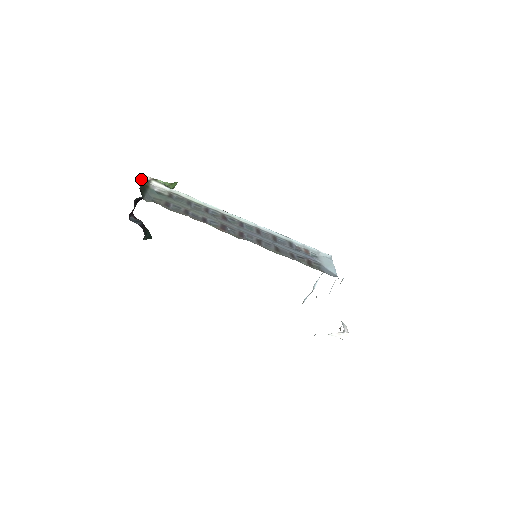
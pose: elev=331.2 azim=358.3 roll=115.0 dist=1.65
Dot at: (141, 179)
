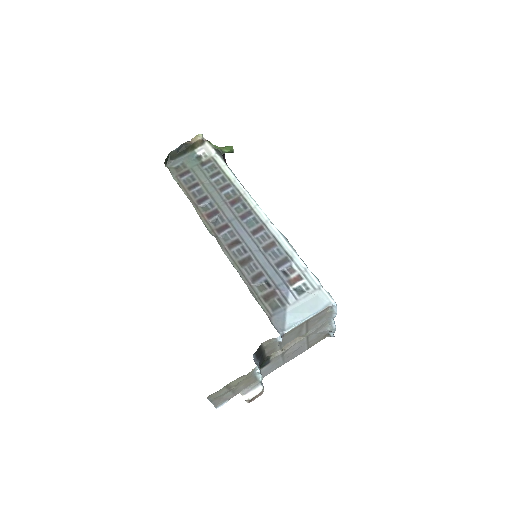
Dot at: (194, 139)
